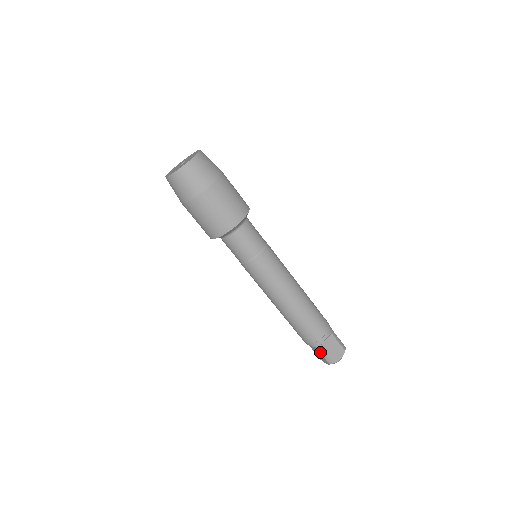
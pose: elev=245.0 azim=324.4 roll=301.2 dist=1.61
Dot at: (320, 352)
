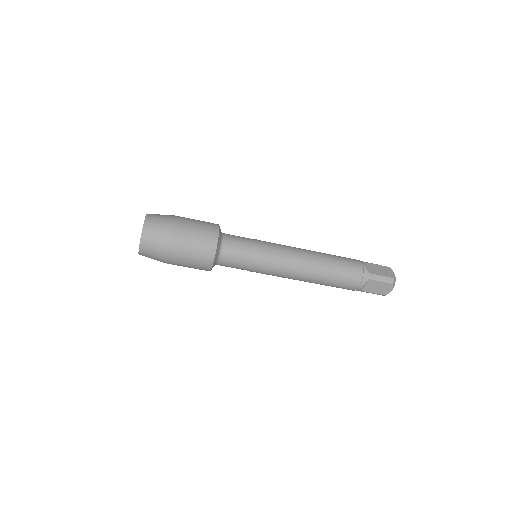
Dot at: (366, 292)
